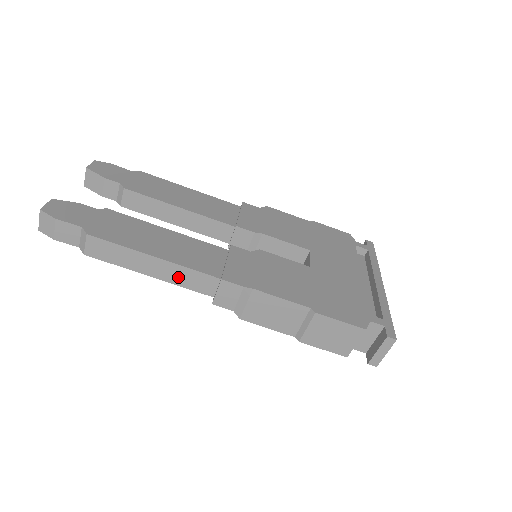
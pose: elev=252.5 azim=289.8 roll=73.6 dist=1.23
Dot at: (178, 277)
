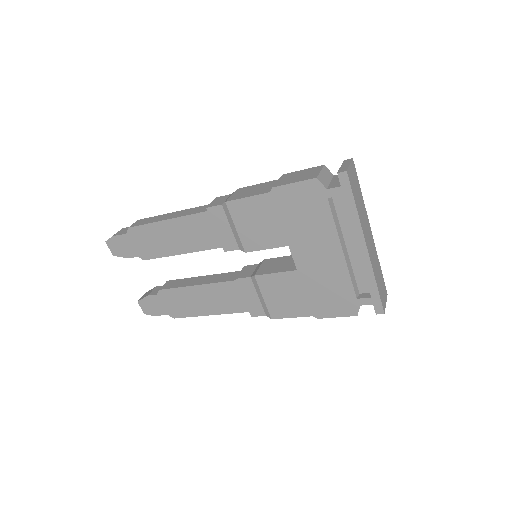
Dot at: occluded
